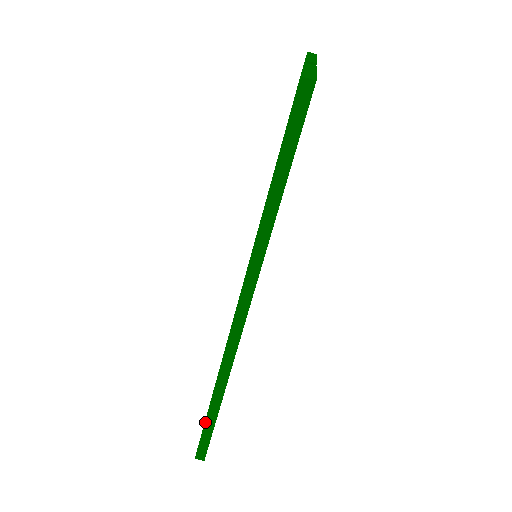
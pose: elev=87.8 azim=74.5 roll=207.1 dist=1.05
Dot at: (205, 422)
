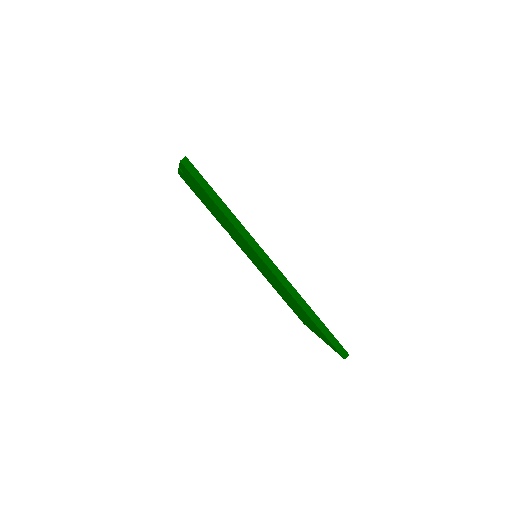
Dot at: occluded
